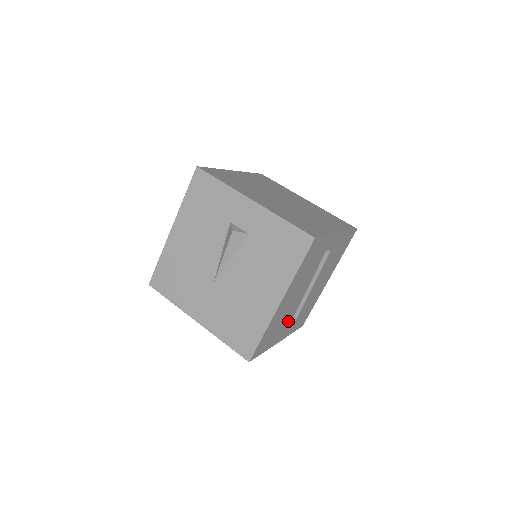
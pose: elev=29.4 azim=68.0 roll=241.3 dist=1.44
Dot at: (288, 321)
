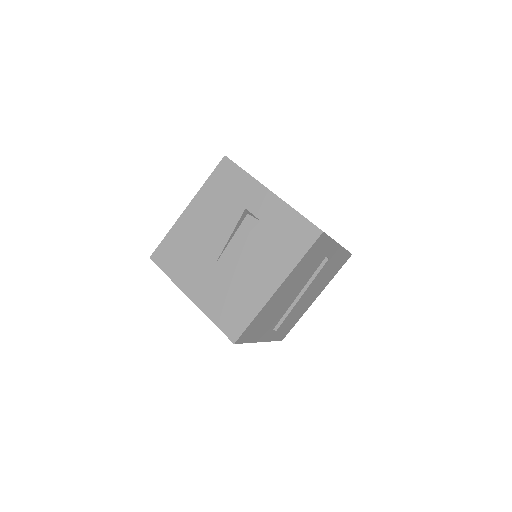
Dot at: (275, 321)
